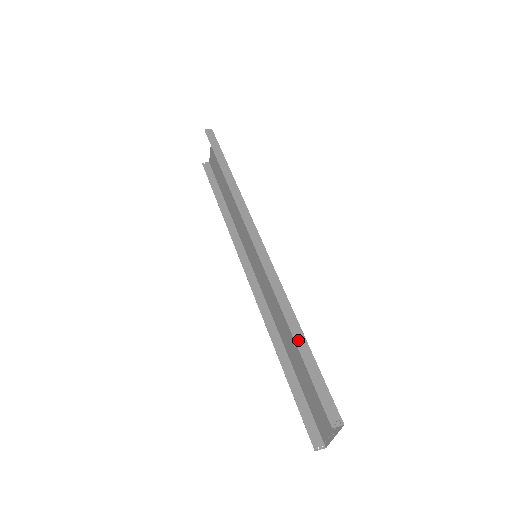
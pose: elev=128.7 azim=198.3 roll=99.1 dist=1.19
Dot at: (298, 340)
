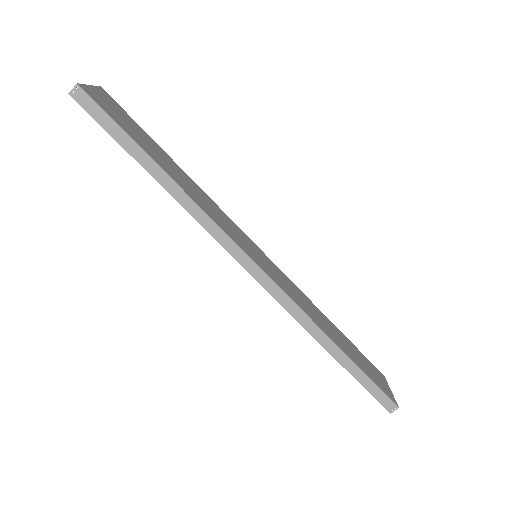
Dot at: (341, 360)
